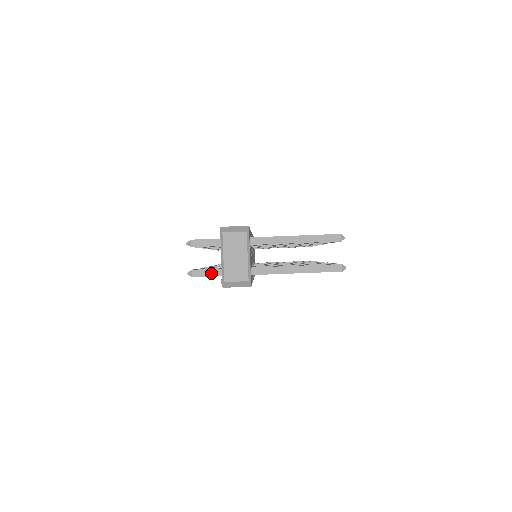
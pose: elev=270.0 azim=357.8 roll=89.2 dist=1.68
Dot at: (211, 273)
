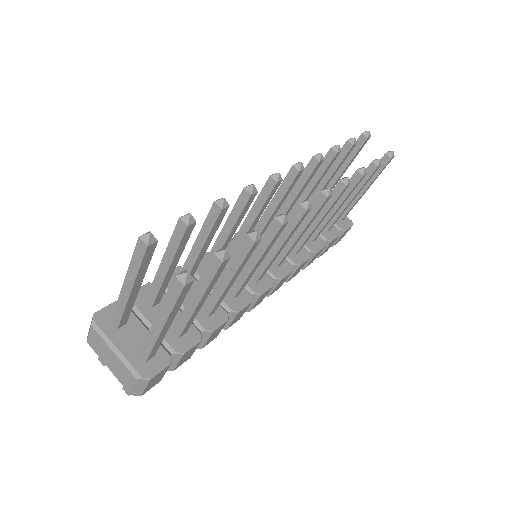
Dot at: occluded
